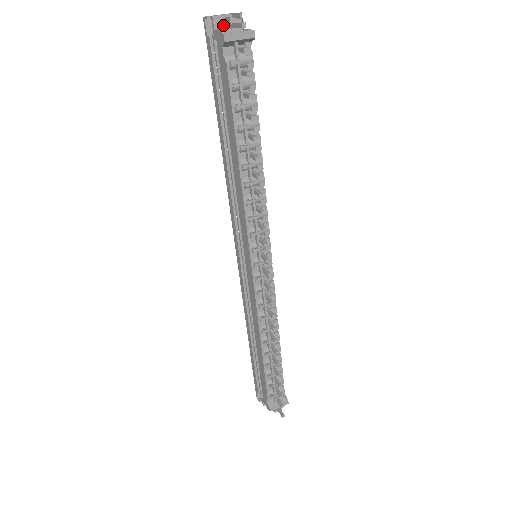
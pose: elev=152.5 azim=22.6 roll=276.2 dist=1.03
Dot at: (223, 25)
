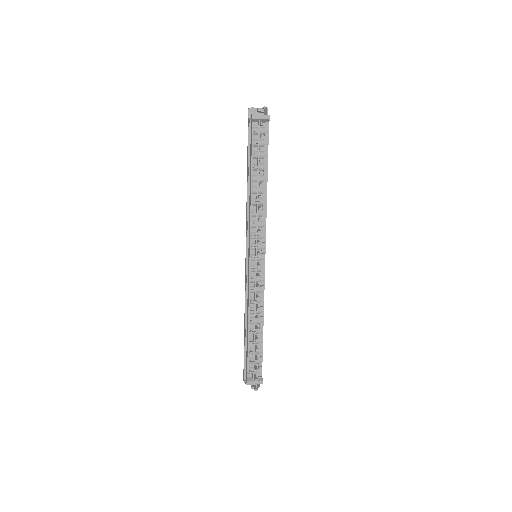
Dot at: occluded
